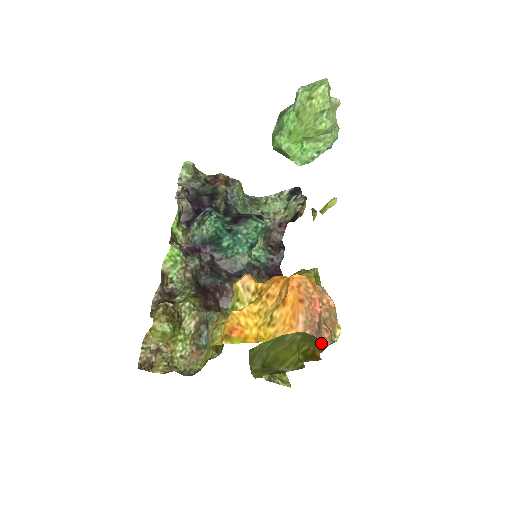
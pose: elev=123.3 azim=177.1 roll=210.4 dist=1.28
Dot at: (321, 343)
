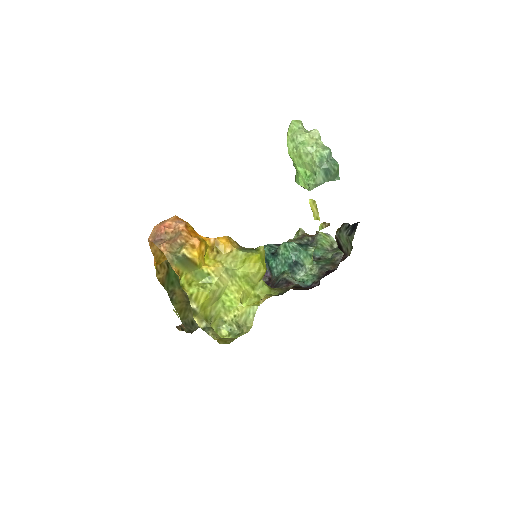
Dot at: (182, 265)
